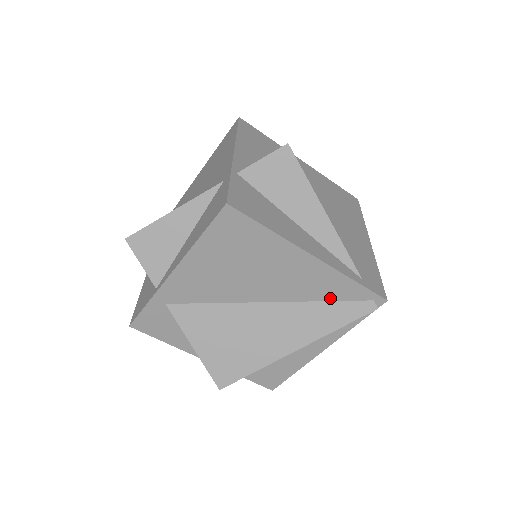
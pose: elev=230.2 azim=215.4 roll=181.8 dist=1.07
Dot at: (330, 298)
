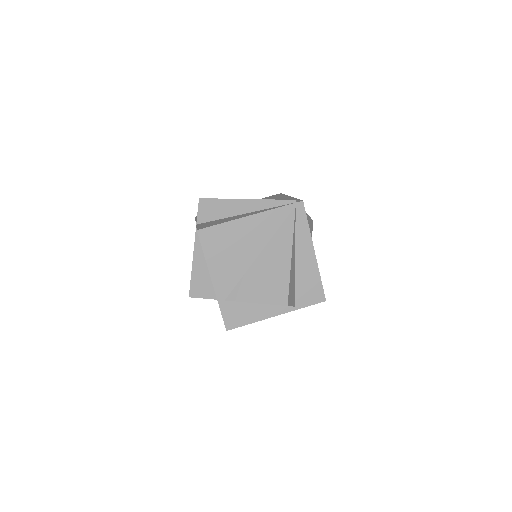
Dot at: occluded
